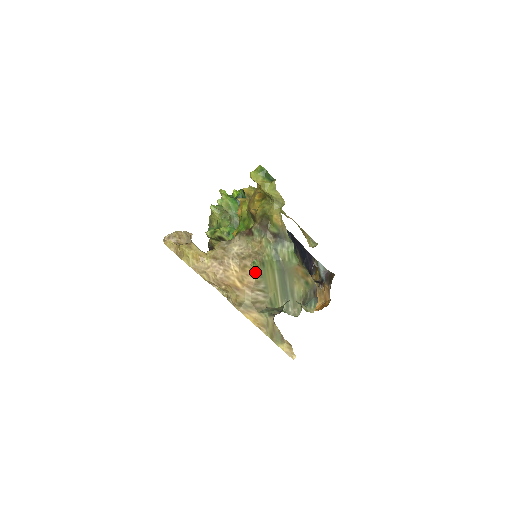
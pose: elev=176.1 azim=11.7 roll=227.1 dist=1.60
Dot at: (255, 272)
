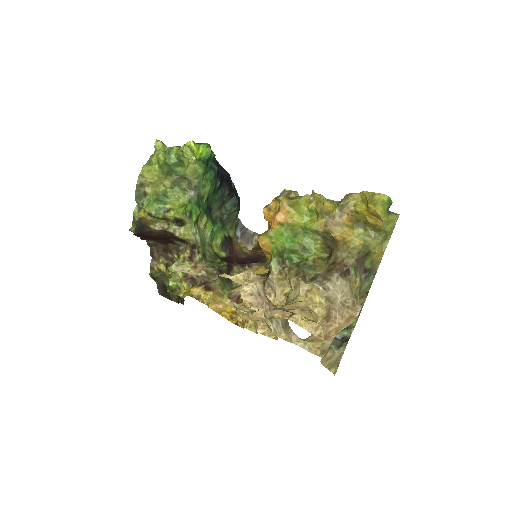
Dot at: (355, 319)
